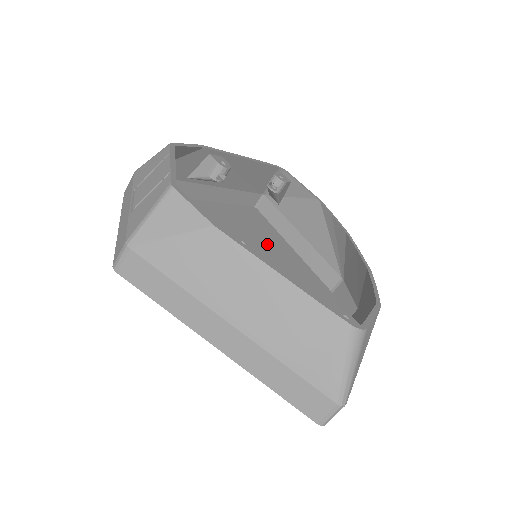
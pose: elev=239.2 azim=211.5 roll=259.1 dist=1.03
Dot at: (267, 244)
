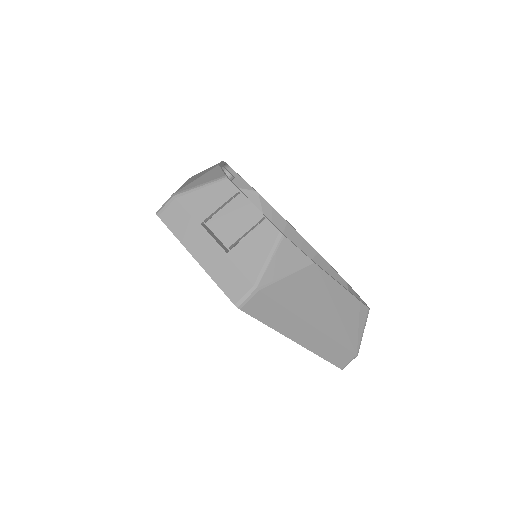
Dot at: occluded
